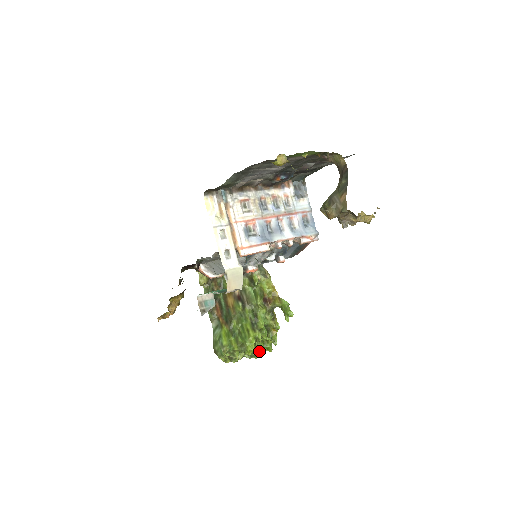
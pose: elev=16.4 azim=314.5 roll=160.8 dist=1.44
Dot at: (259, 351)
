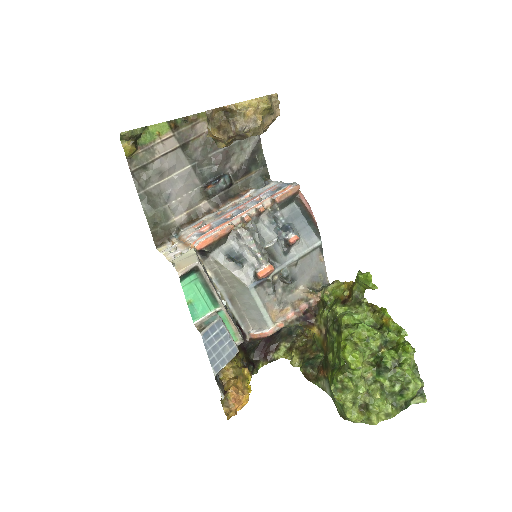
Dot at: (397, 365)
